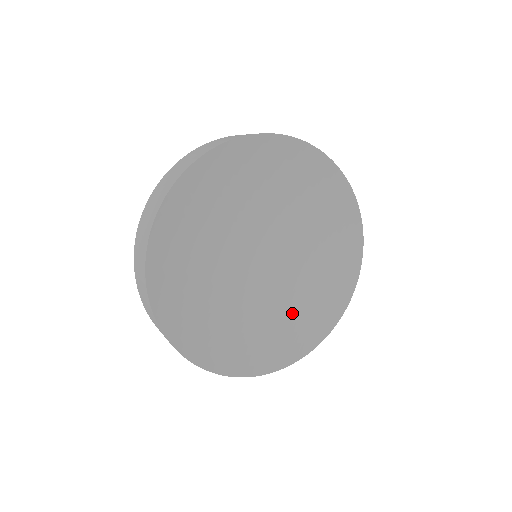
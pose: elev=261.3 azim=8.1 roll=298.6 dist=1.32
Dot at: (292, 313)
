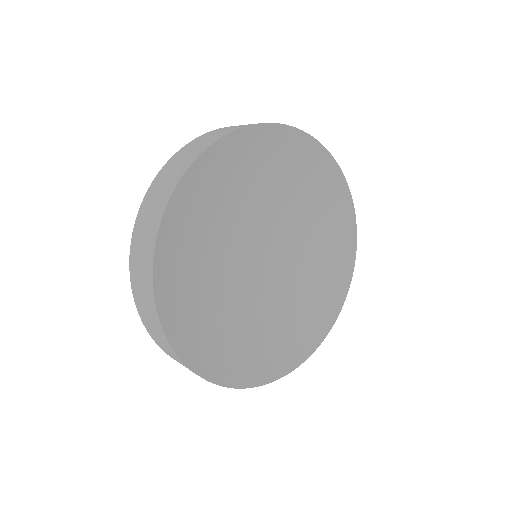
Dot at: (255, 335)
